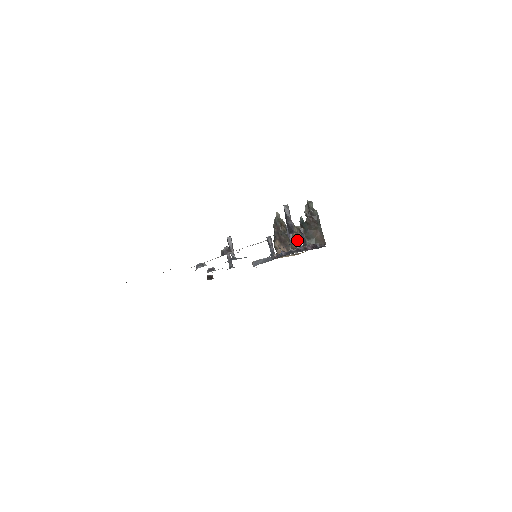
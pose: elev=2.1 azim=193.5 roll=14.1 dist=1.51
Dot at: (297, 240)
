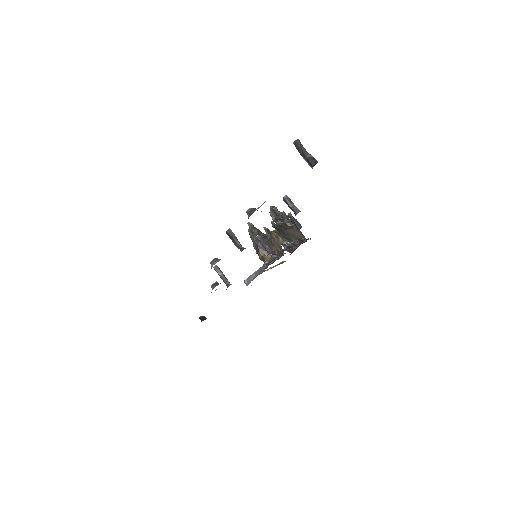
Dot at: (279, 244)
